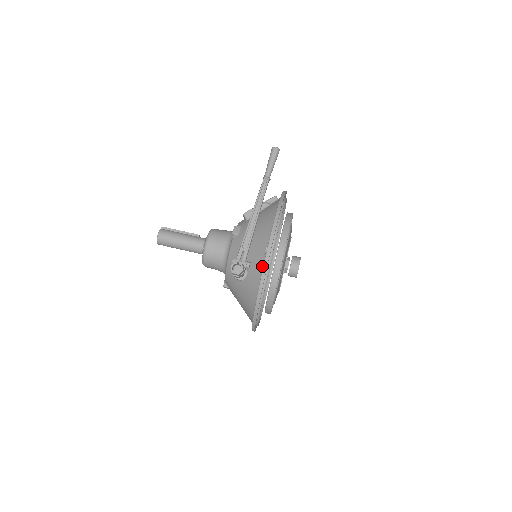
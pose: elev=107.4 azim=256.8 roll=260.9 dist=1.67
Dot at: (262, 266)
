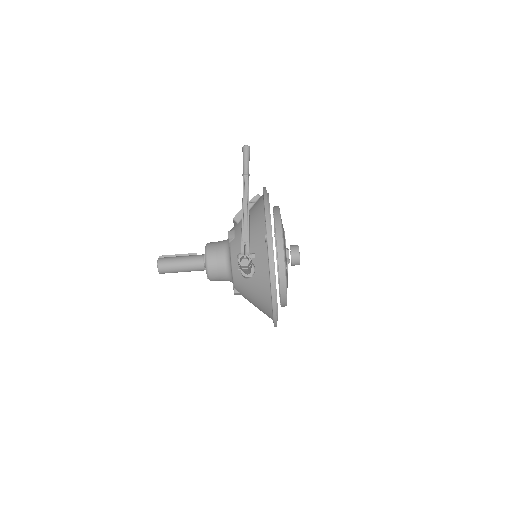
Dot at: (266, 254)
